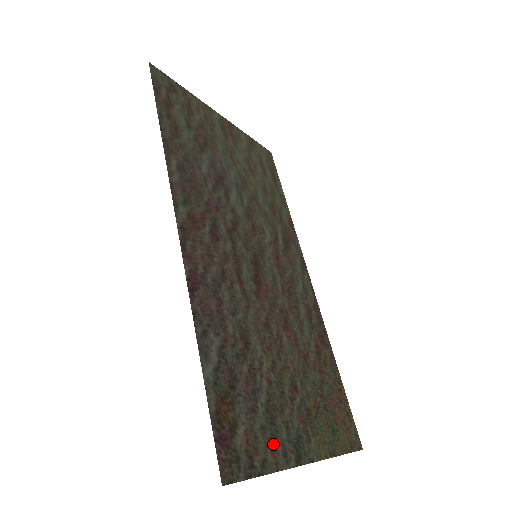
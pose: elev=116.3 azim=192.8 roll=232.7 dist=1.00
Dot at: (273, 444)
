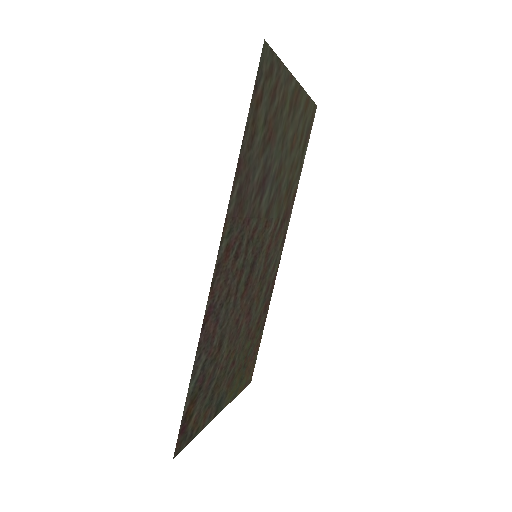
Dot at: (207, 413)
